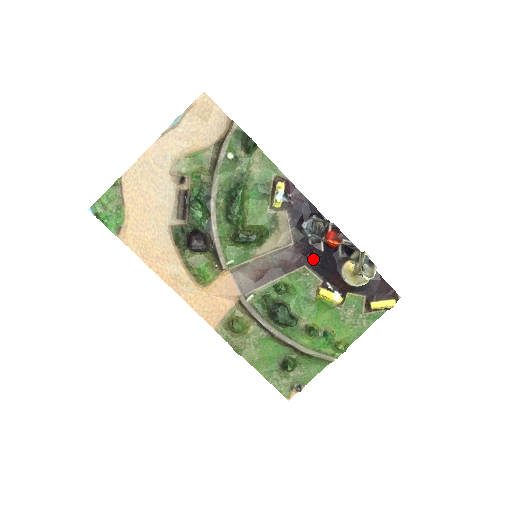
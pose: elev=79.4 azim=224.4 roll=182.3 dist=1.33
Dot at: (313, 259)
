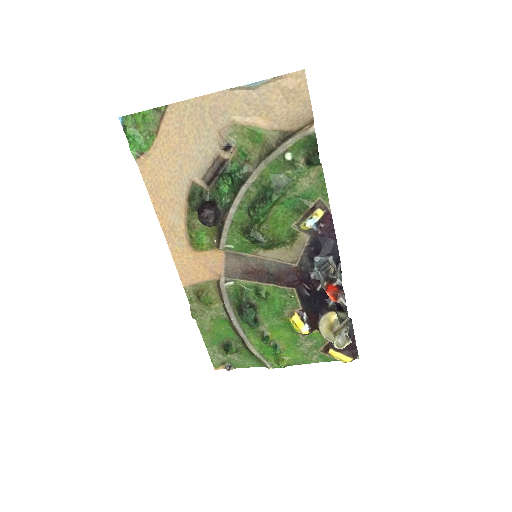
Dot at: (305, 289)
